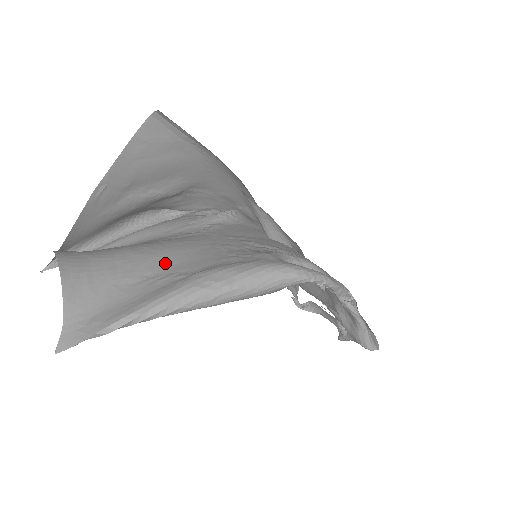
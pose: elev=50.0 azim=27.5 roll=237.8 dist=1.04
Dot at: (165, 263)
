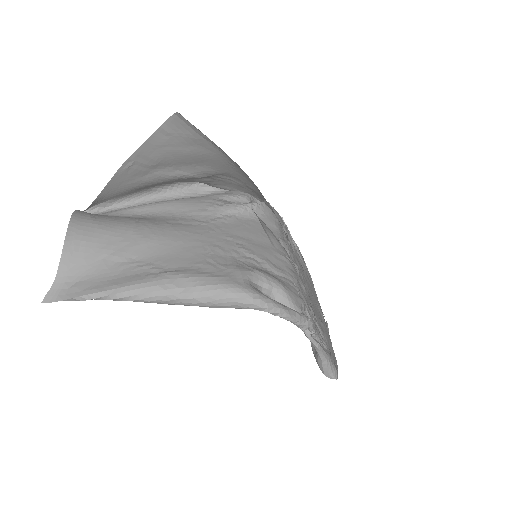
Dot at: (153, 251)
